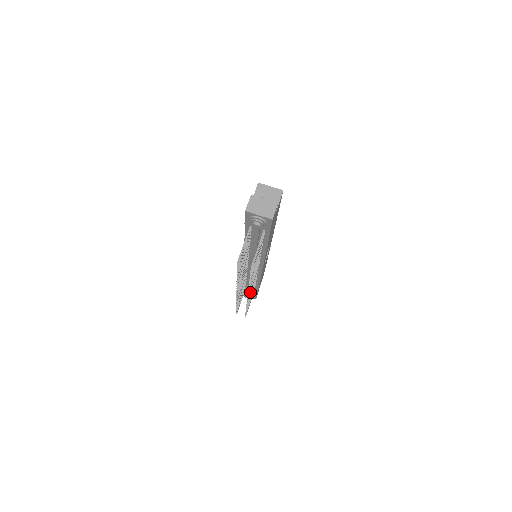
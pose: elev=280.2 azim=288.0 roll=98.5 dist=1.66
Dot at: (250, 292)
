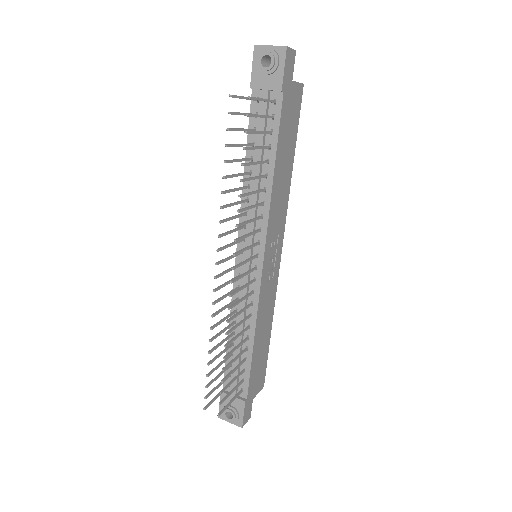
Dot at: (237, 278)
